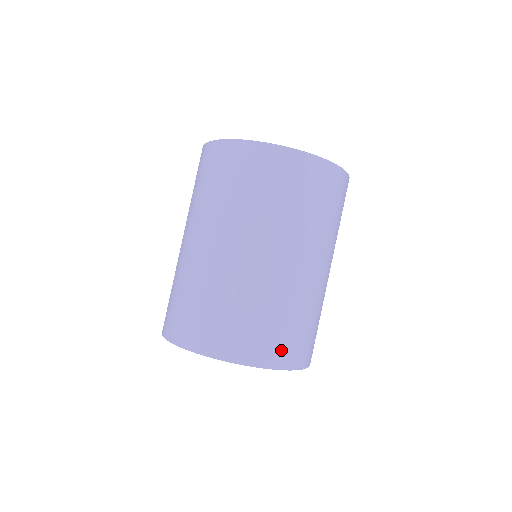
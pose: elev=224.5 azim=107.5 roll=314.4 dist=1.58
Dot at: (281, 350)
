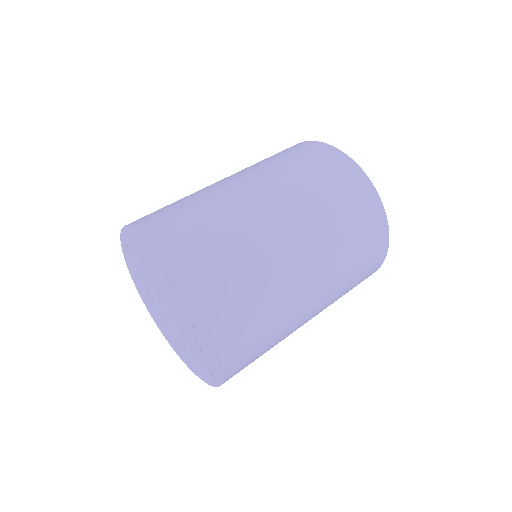
Dot at: (233, 321)
